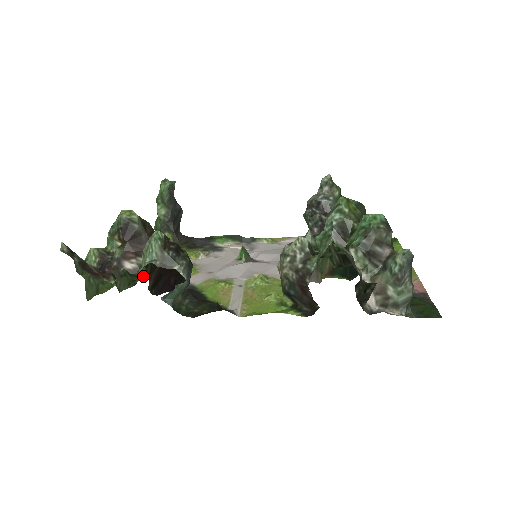
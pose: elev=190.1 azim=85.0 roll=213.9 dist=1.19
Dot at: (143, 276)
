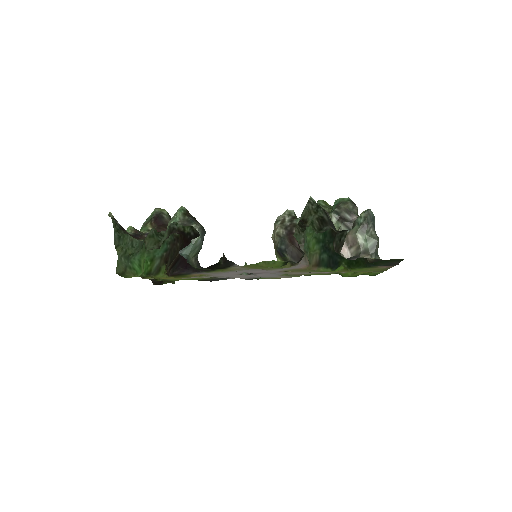
Dot at: (162, 274)
